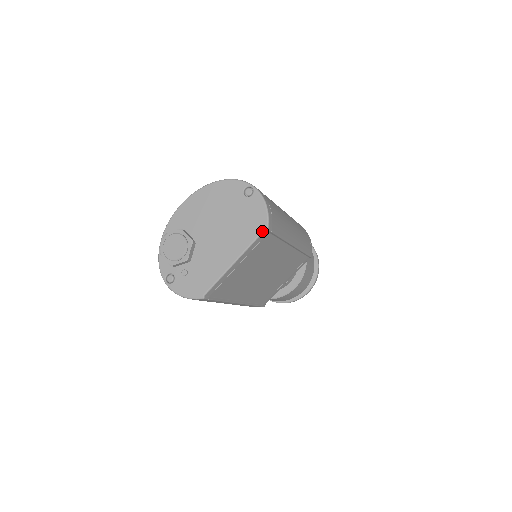
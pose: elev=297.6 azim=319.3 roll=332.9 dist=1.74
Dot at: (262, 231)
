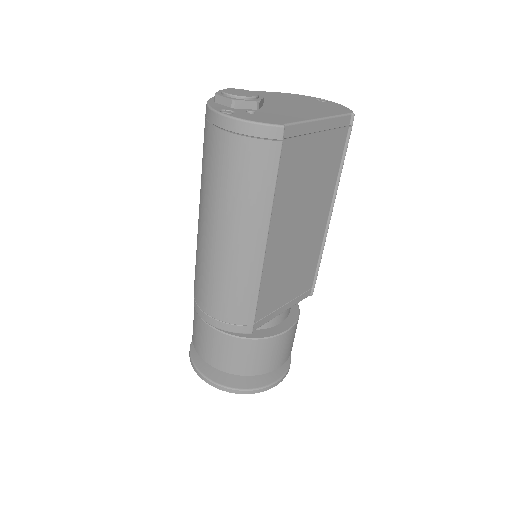
Dot at: (349, 113)
